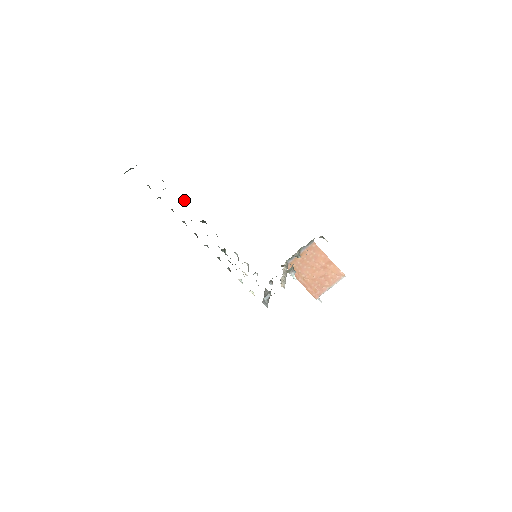
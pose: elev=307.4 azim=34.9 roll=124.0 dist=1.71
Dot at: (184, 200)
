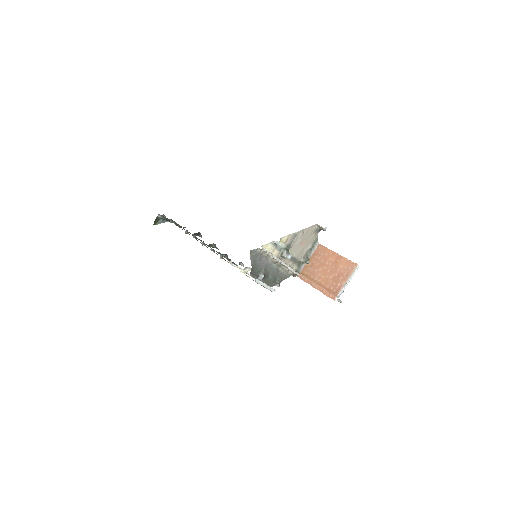
Dot at: (201, 237)
